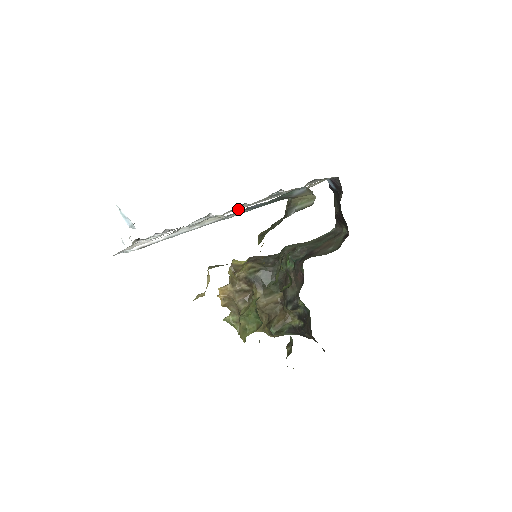
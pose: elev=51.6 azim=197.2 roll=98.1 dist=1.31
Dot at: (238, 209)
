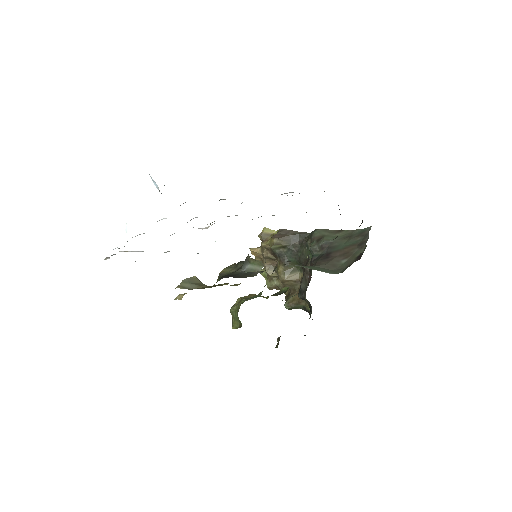
Dot at: occluded
